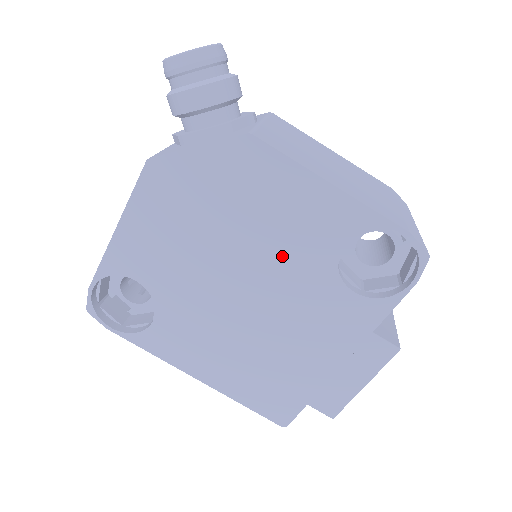
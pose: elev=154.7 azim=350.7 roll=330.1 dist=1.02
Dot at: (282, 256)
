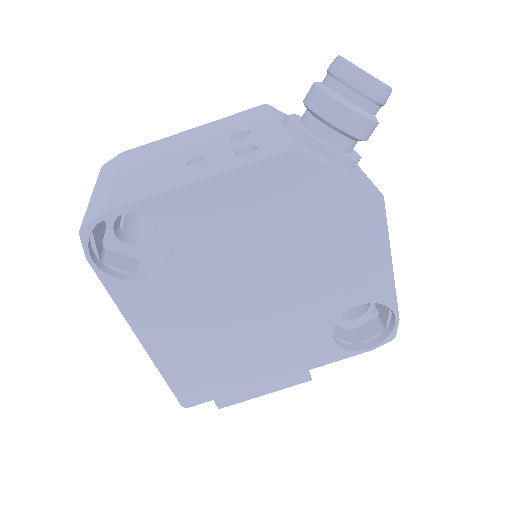
Dot at: (314, 289)
